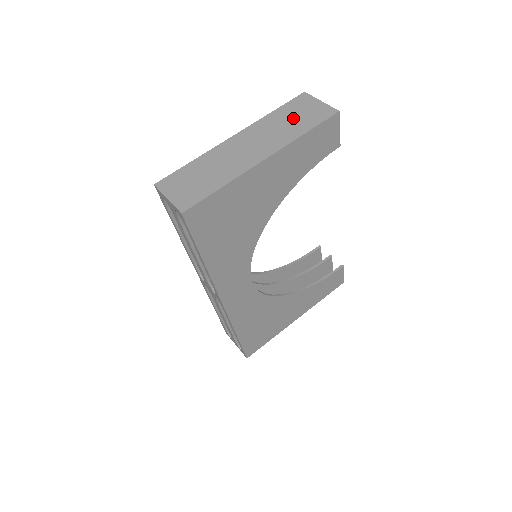
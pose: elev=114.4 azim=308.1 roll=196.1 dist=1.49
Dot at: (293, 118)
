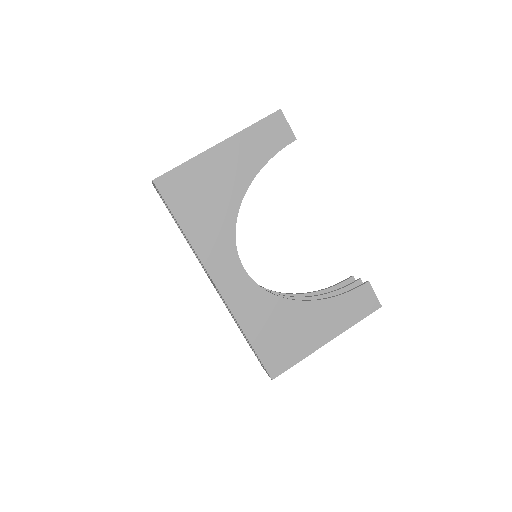
Dot at: occluded
